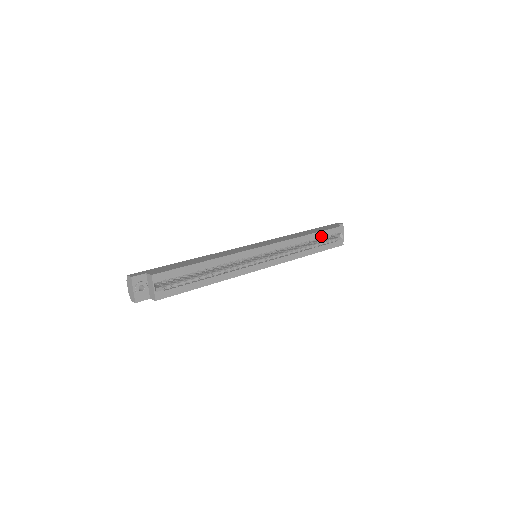
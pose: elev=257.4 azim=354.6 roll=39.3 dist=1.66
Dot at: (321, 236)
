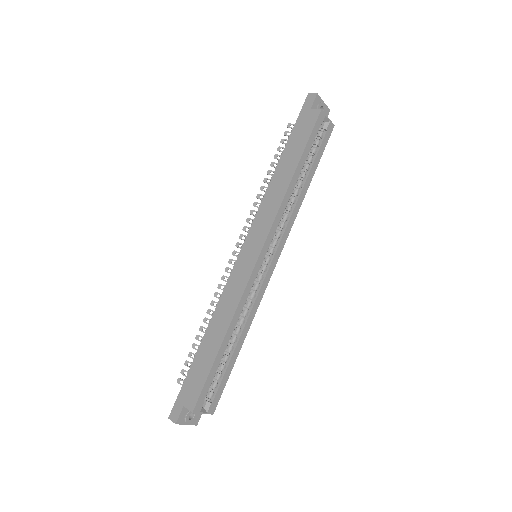
Dot at: (306, 155)
